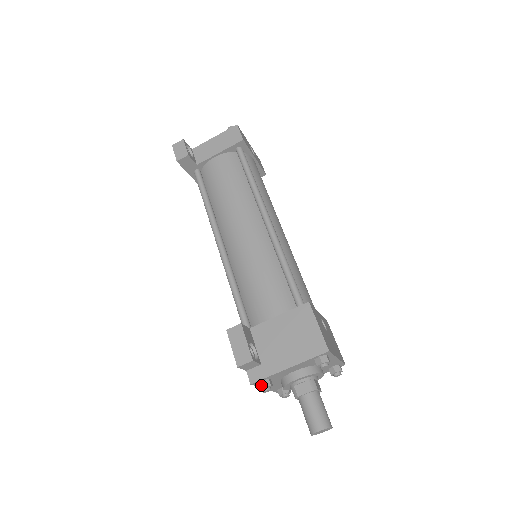
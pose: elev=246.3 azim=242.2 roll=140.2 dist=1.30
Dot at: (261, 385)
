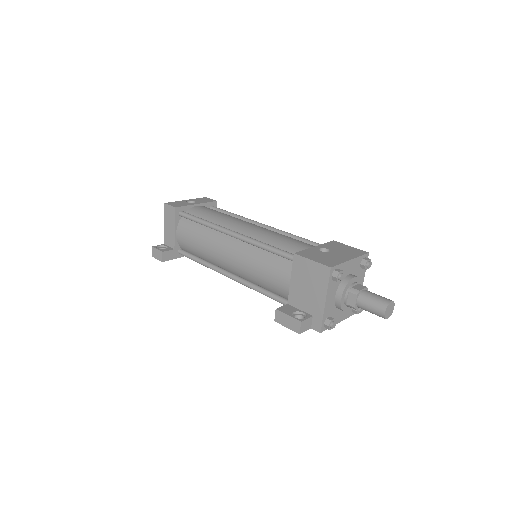
Dot at: (326, 327)
